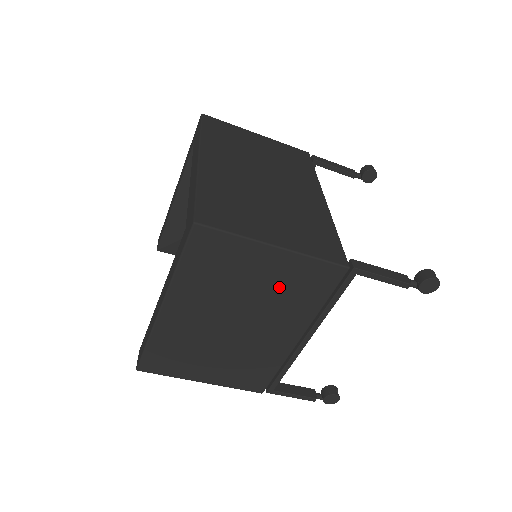
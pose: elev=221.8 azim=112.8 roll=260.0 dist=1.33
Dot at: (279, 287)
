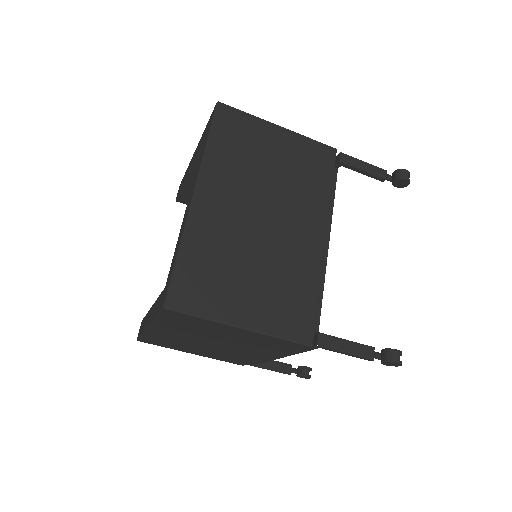
Dot at: (248, 341)
